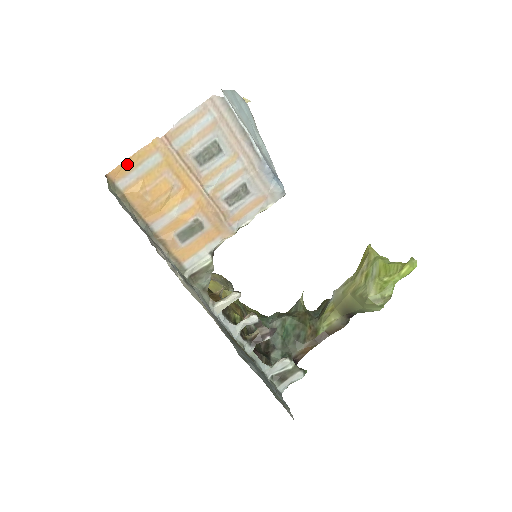
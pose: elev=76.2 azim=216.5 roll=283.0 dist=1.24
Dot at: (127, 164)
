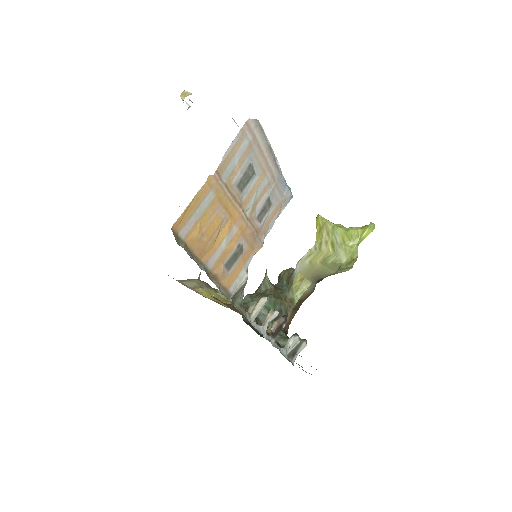
Dot at: (187, 211)
